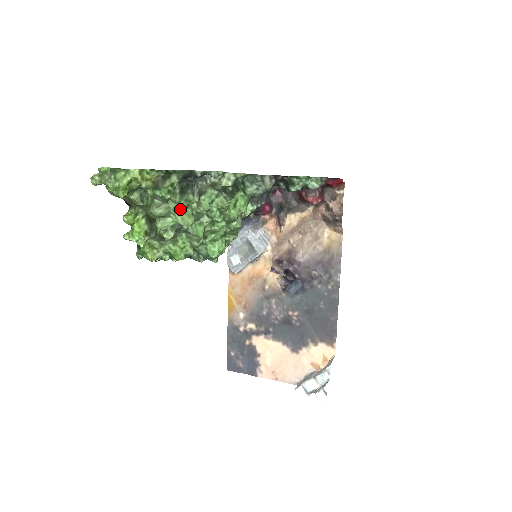
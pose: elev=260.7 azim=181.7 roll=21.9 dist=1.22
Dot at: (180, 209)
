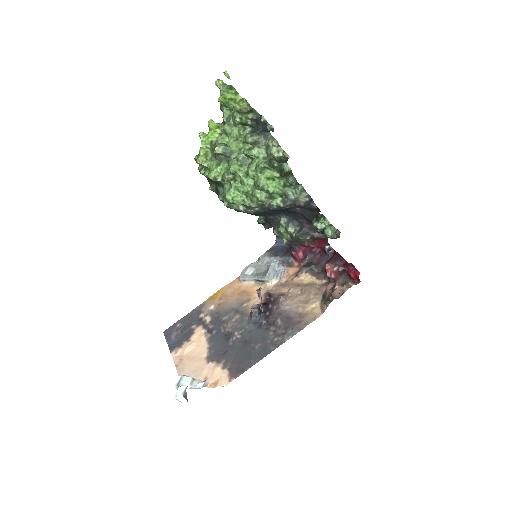
Dot at: (237, 139)
